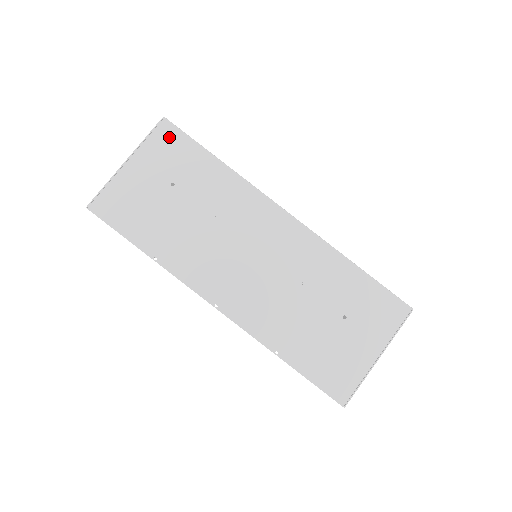
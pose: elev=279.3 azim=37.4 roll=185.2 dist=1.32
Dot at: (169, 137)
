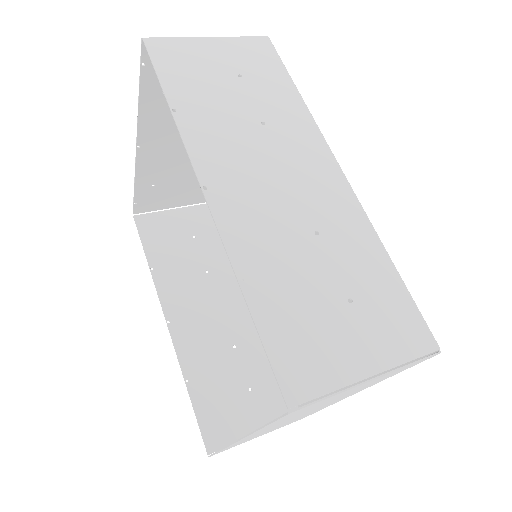
Dot at: (263, 48)
